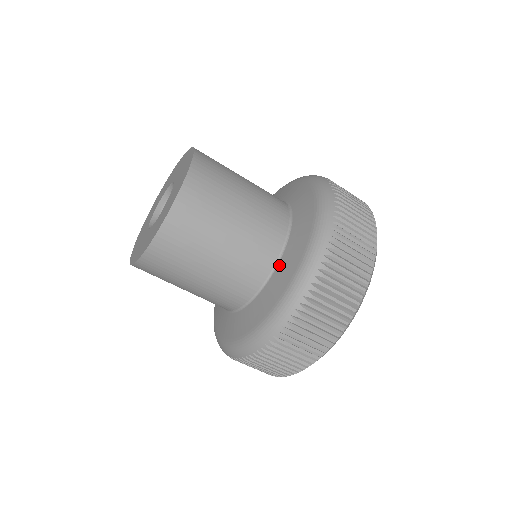
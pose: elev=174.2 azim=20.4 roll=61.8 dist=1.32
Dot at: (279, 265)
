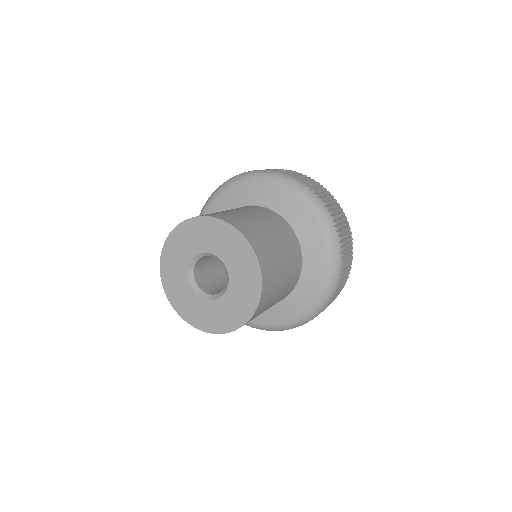
Dot at: (300, 284)
